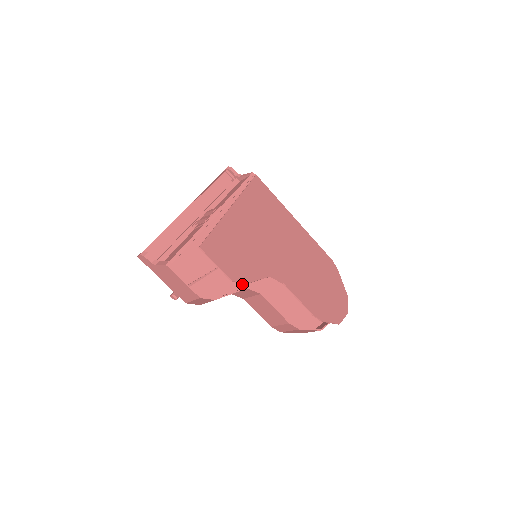
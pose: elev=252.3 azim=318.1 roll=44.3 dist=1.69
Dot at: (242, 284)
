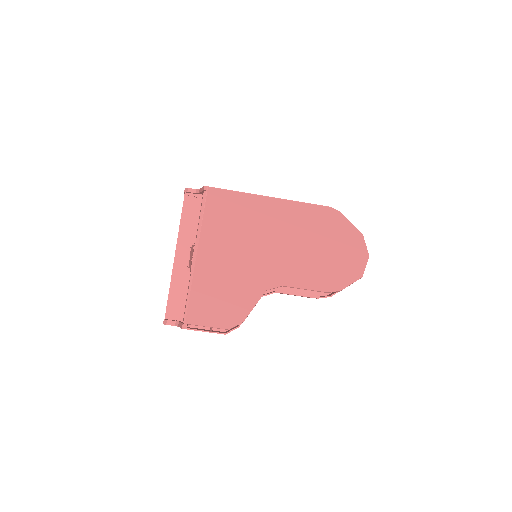
Dot at: occluded
